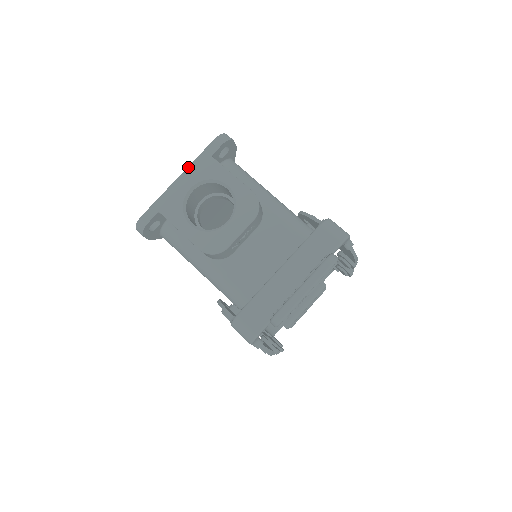
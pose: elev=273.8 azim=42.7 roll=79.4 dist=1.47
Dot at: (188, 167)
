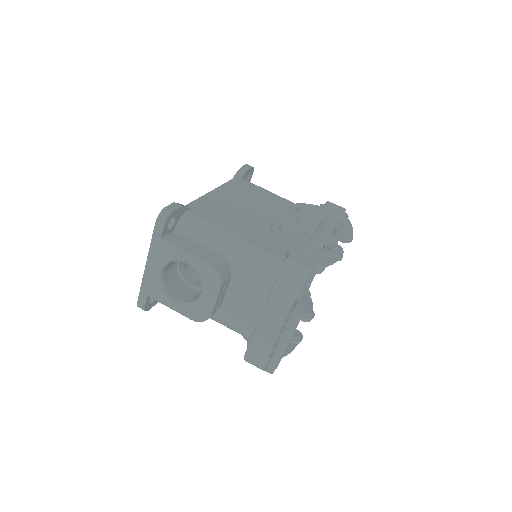
Dot at: (148, 254)
